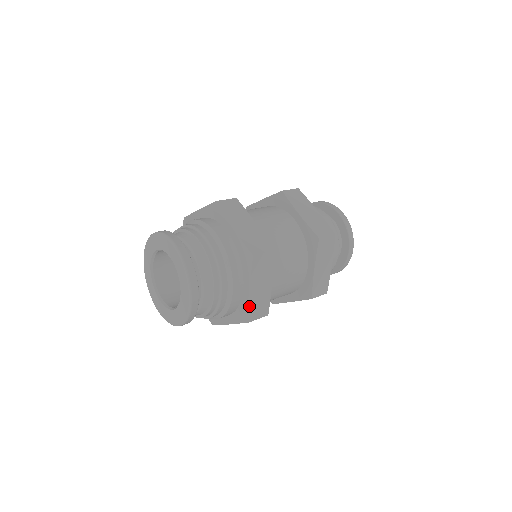
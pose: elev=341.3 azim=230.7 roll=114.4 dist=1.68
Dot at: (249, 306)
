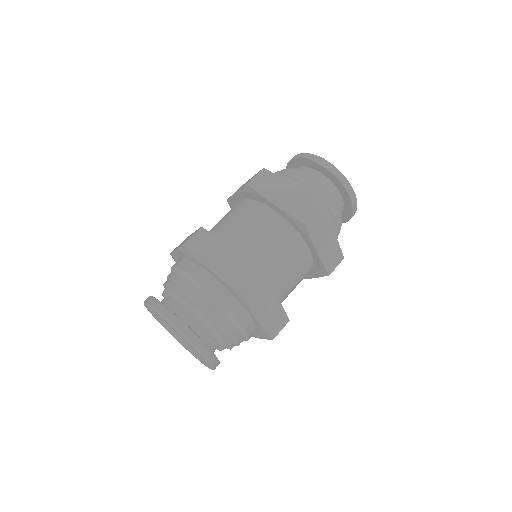
Dot at: occluded
